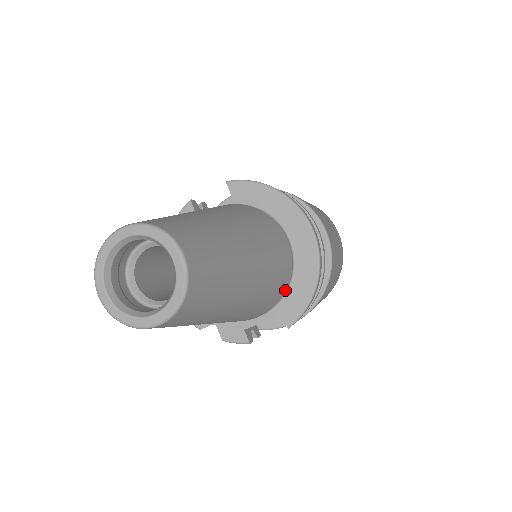
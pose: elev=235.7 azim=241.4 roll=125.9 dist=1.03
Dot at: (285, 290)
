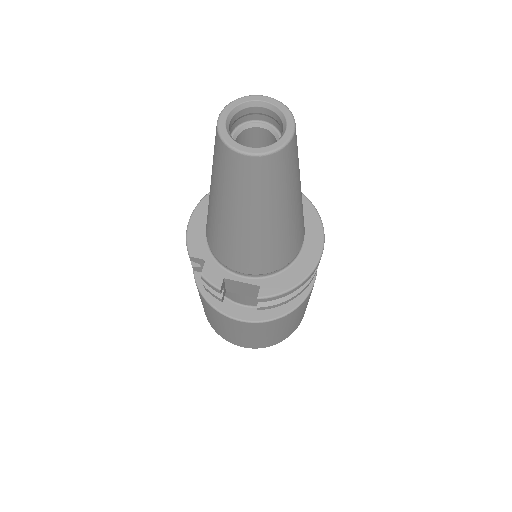
Dot at: (278, 269)
